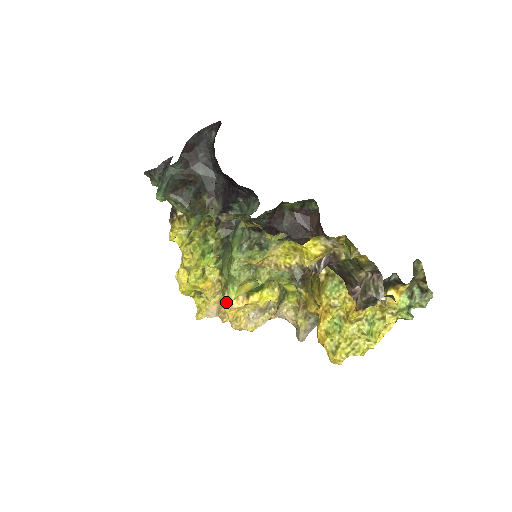
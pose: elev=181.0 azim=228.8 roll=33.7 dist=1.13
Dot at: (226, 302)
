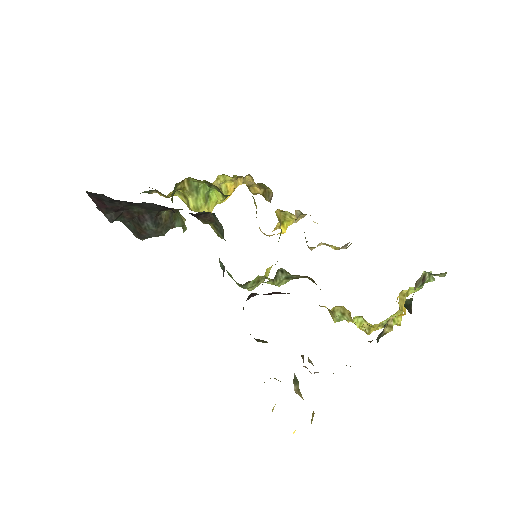
Dot at: occluded
